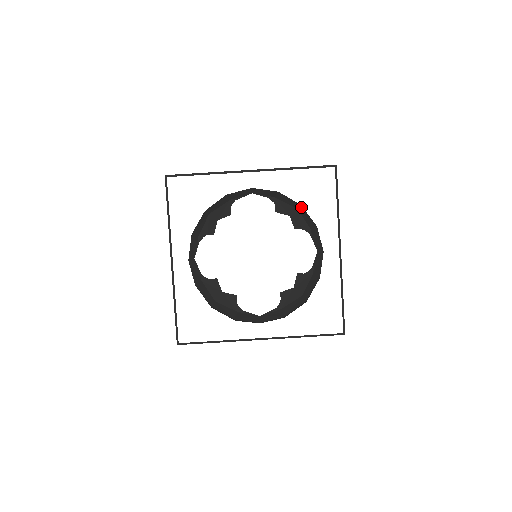
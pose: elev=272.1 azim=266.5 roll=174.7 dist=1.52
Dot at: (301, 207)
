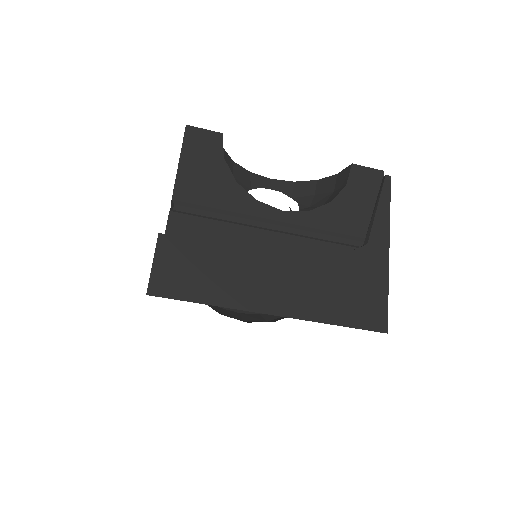
Dot at: occluded
